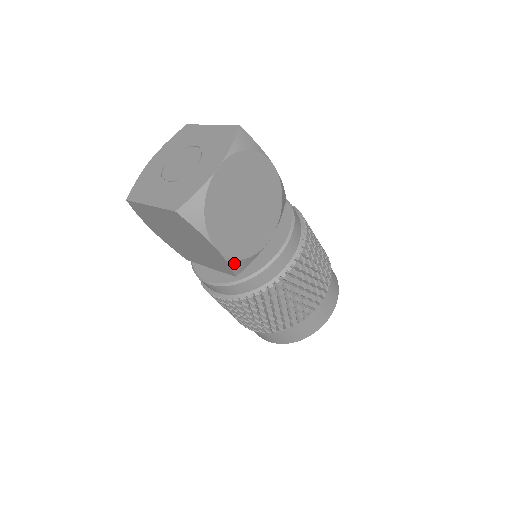
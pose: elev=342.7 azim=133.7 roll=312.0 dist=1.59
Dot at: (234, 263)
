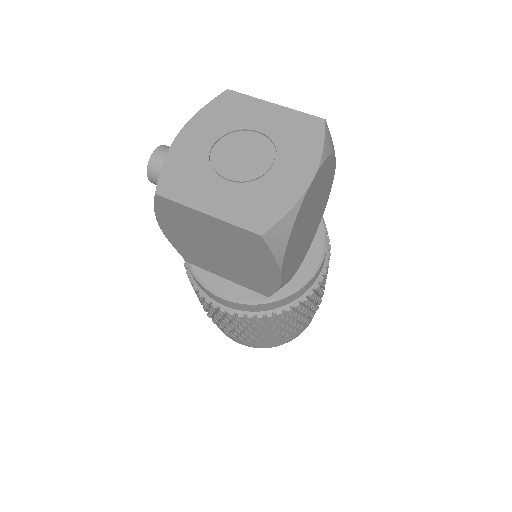
Dot at: (281, 287)
